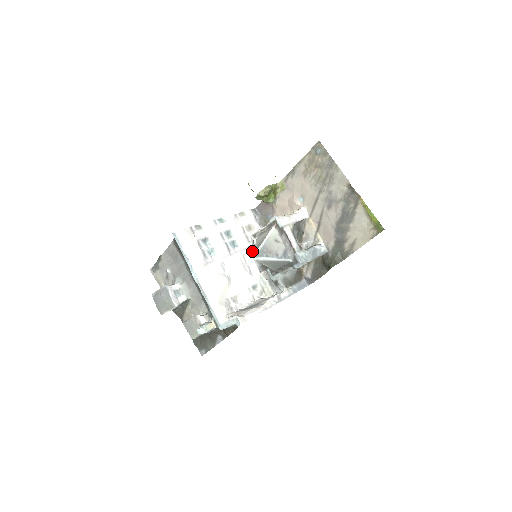
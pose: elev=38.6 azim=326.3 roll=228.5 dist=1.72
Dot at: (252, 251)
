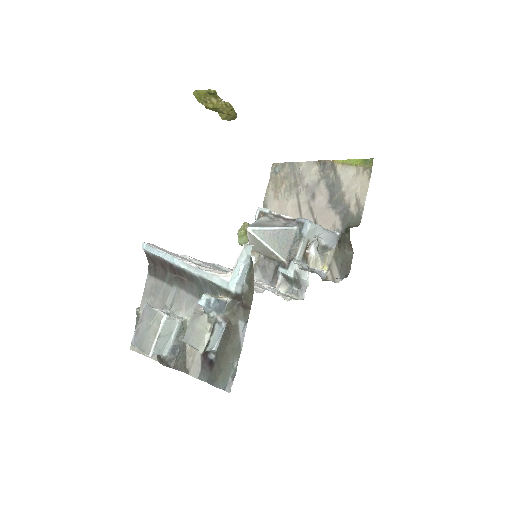
Dot at: (254, 275)
